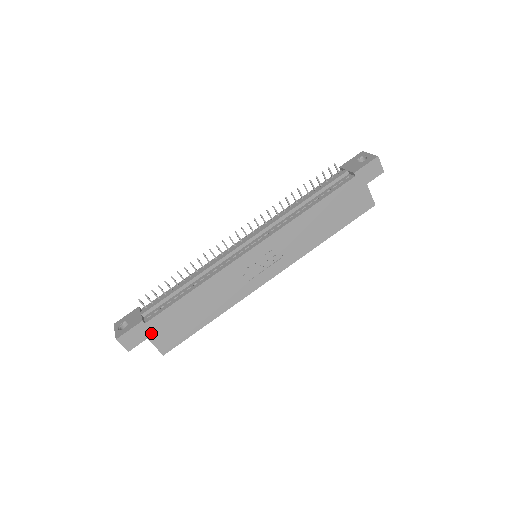
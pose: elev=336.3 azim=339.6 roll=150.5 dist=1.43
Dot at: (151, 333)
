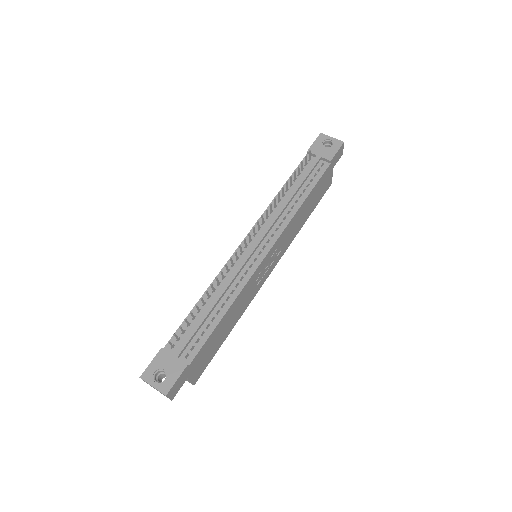
Dot at: (191, 371)
